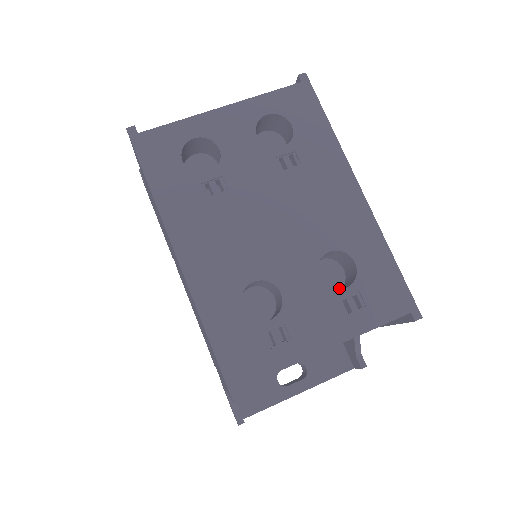
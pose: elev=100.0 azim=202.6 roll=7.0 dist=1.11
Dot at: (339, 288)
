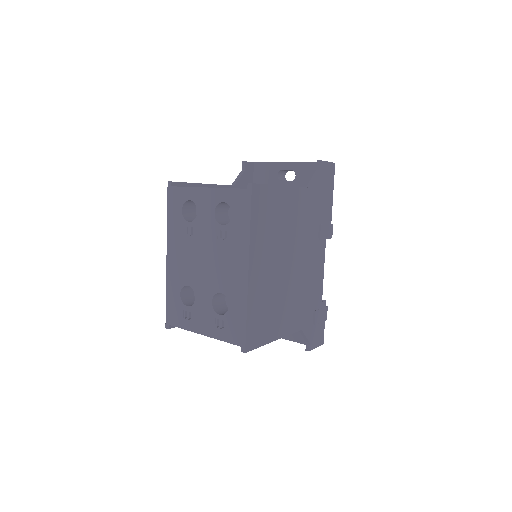
Dot at: occluded
